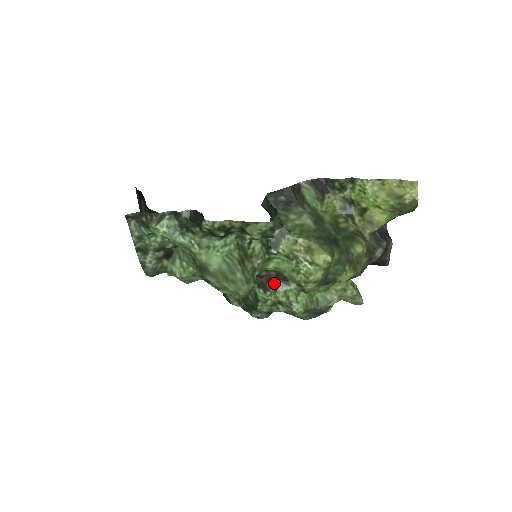
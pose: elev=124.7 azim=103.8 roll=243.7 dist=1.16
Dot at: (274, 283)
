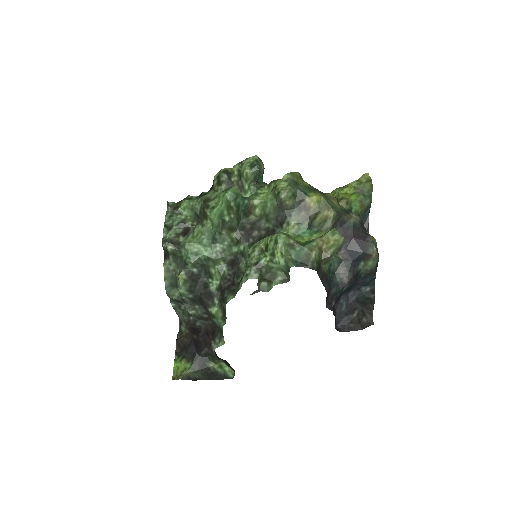
Dot at: (263, 237)
